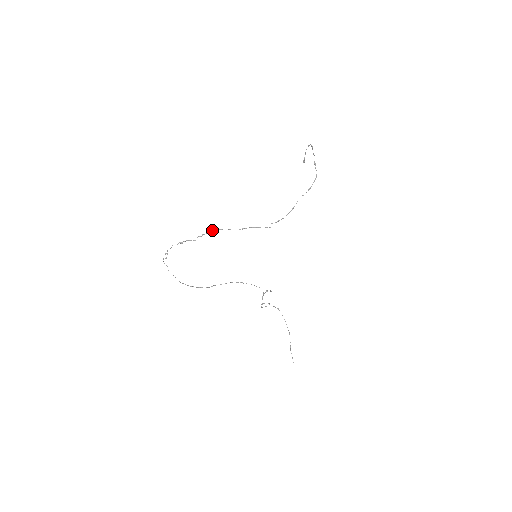
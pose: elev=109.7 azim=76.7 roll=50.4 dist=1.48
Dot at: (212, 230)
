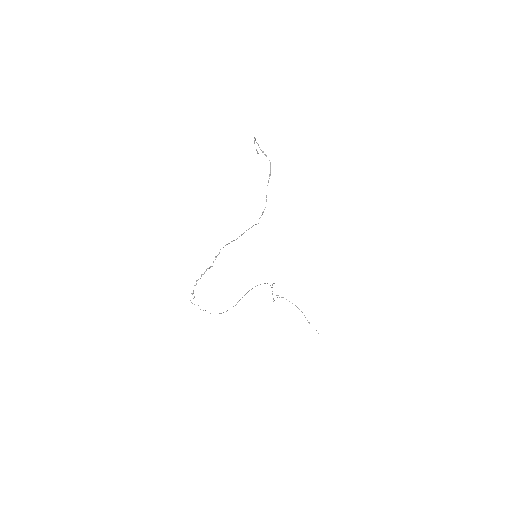
Dot at: occluded
